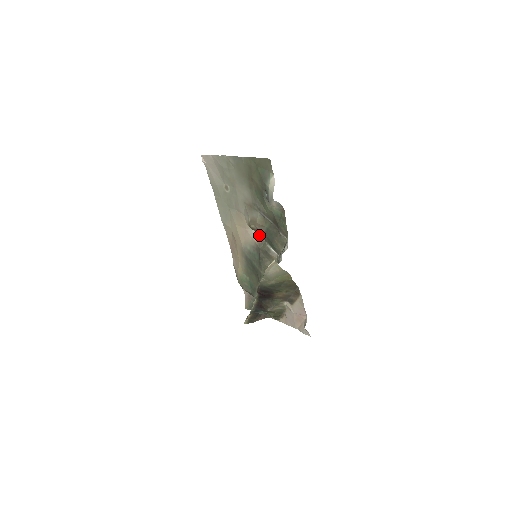
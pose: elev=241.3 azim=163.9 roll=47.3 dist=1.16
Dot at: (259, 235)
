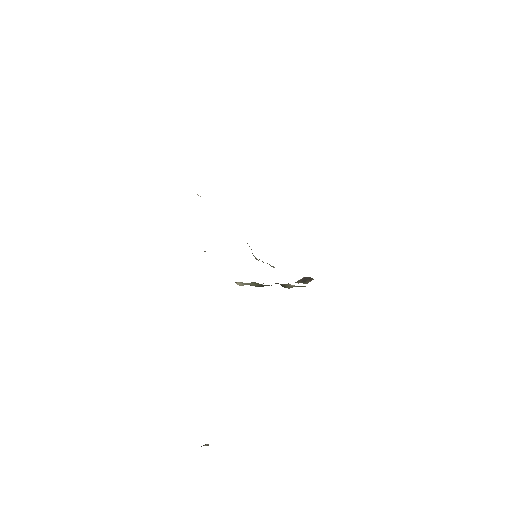
Dot at: (247, 243)
